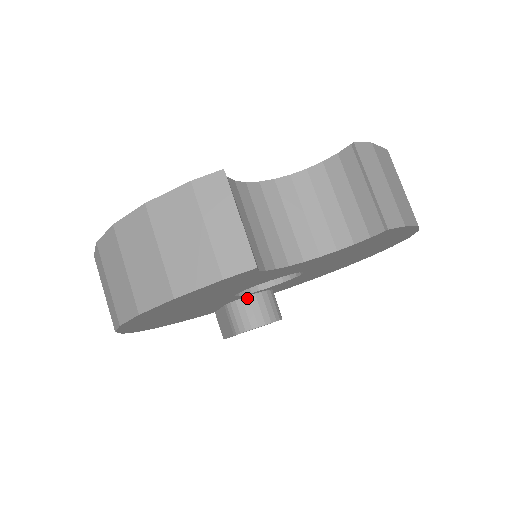
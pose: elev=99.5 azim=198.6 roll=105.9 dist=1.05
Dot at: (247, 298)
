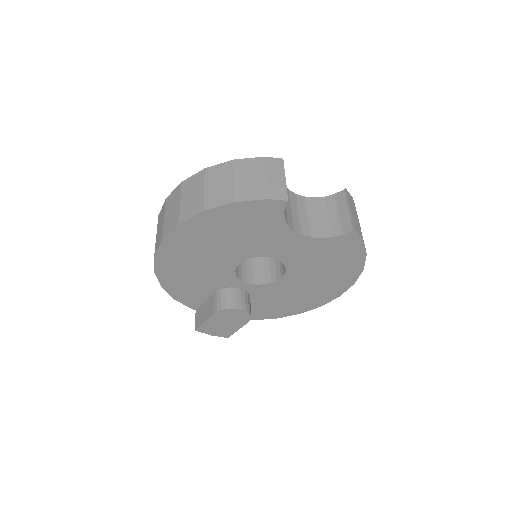
Dot at: (235, 289)
